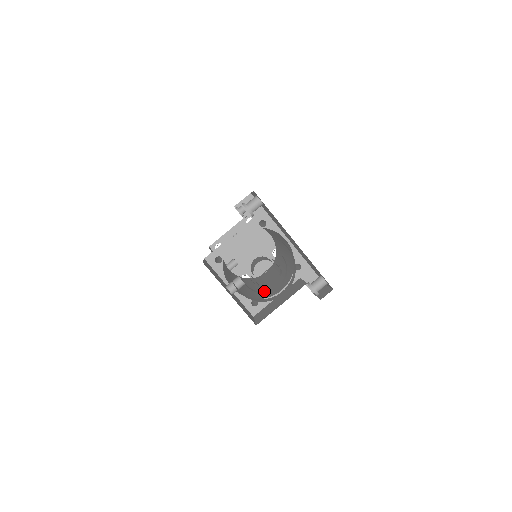
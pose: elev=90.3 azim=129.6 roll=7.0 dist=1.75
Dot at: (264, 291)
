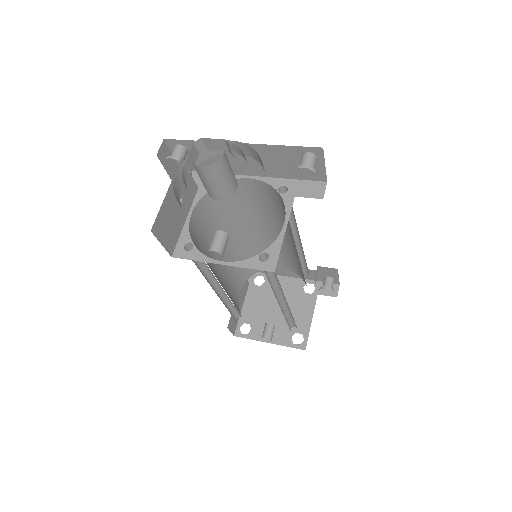
Dot at: occluded
